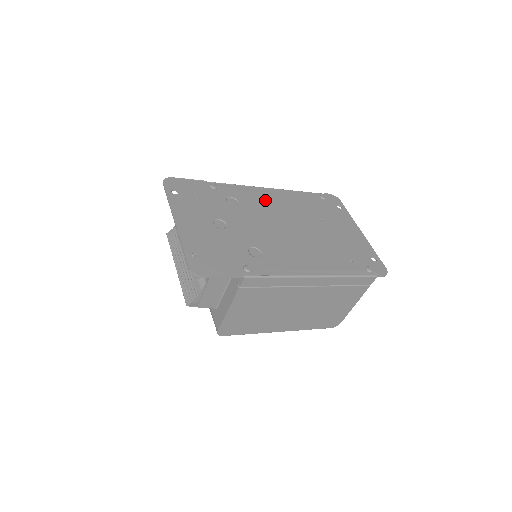
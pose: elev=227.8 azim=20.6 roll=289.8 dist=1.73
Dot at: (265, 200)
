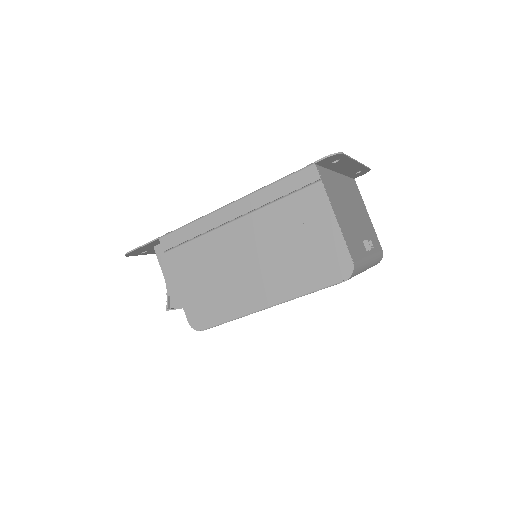
Dot at: occluded
